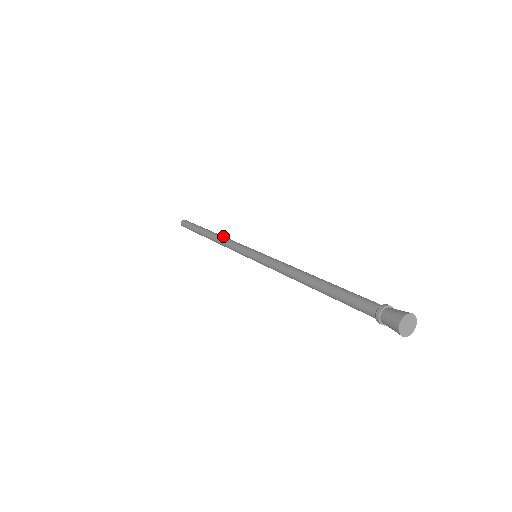
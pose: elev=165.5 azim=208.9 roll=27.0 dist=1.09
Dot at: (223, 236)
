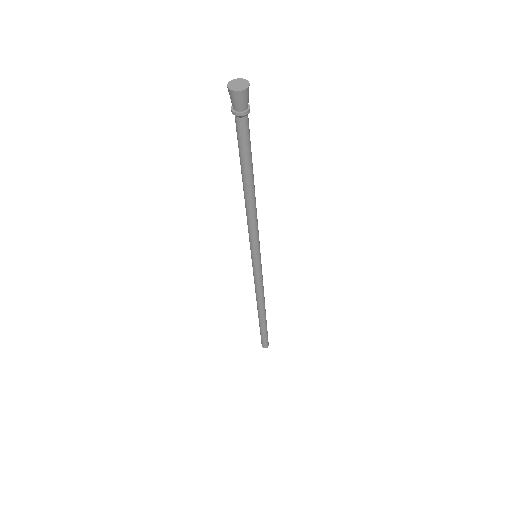
Dot at: occluded
